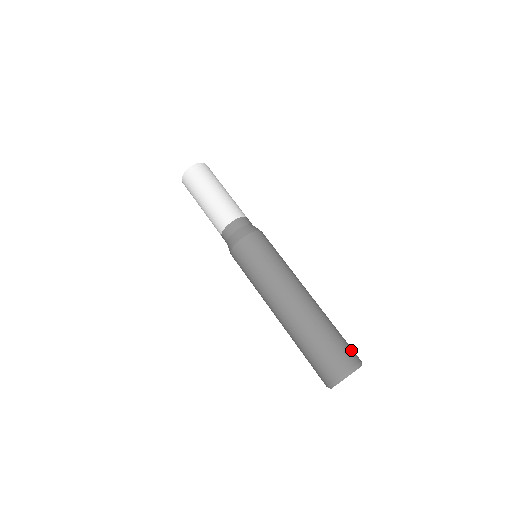
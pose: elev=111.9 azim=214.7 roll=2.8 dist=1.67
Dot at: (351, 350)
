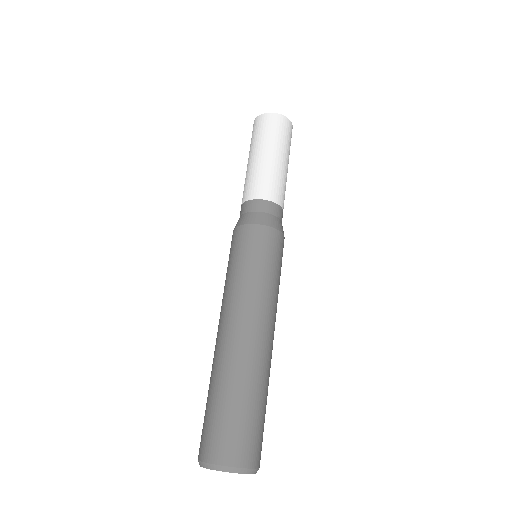
Dot at: (254, 445)
